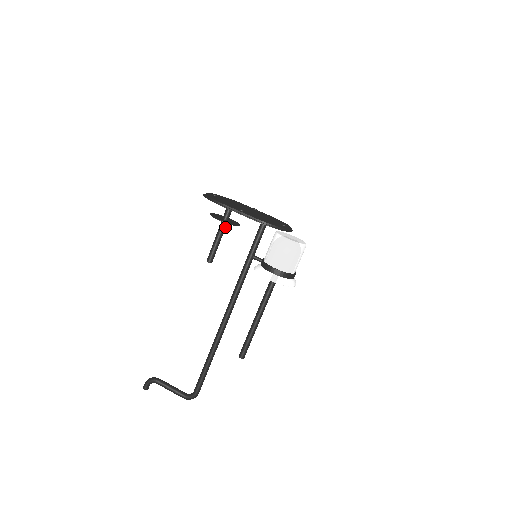
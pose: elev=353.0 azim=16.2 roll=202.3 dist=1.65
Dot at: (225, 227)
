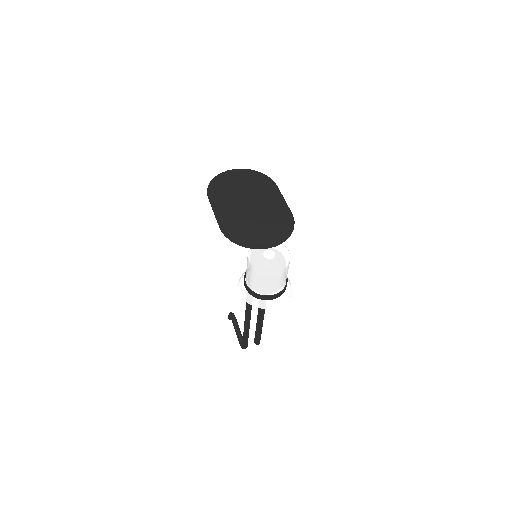
Dot at: occluded
